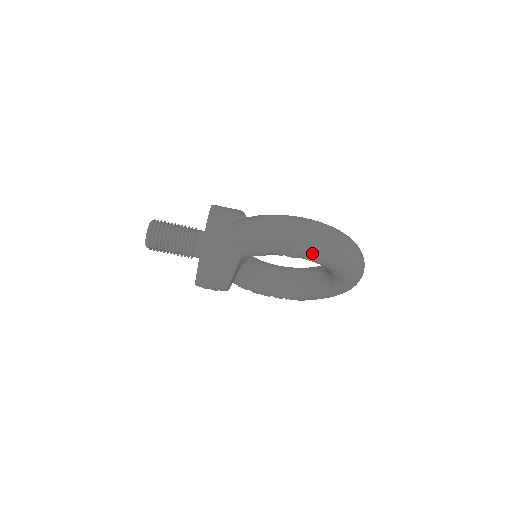
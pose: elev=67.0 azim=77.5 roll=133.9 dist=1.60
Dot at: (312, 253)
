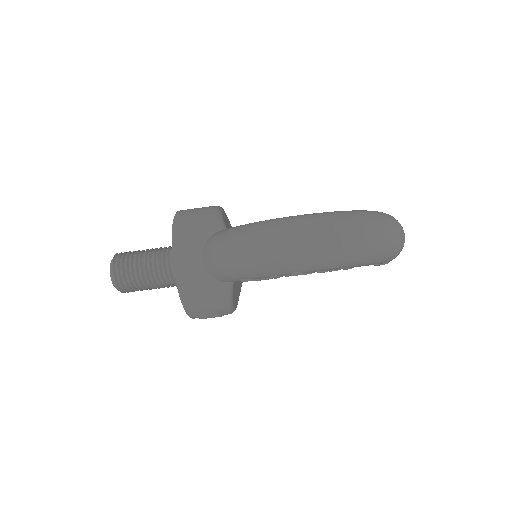
Dot at: (320, 267)
